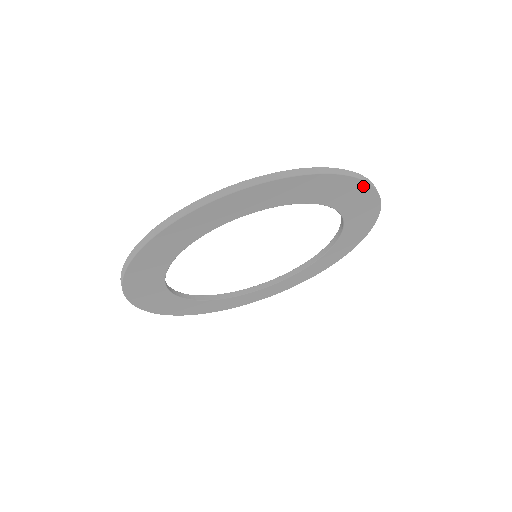
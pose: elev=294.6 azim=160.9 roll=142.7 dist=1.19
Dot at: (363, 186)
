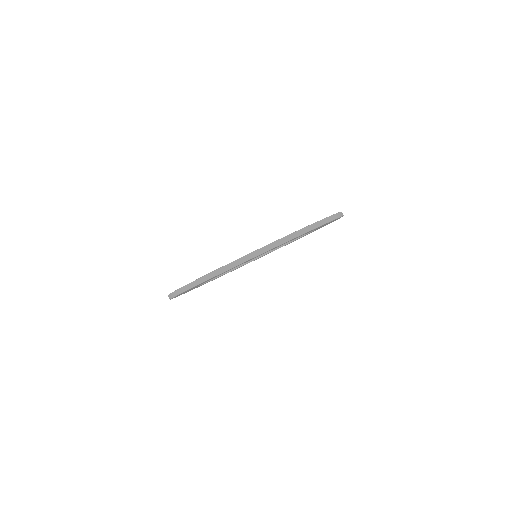
Dot at: (335, 220)
